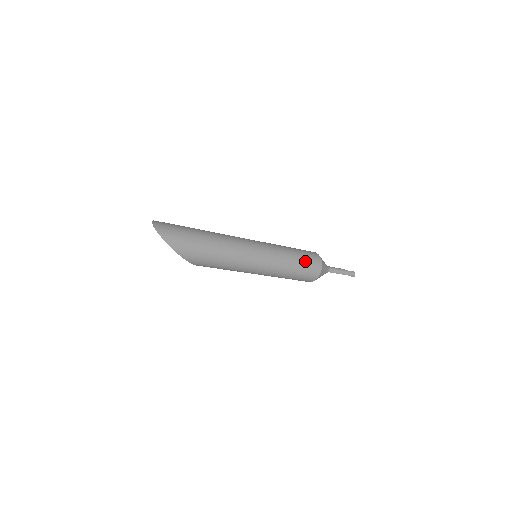
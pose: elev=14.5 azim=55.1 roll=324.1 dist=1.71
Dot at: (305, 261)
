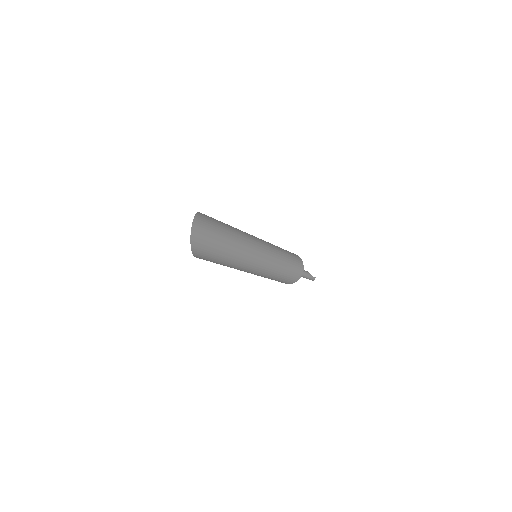
Dot at: (290, 275)
